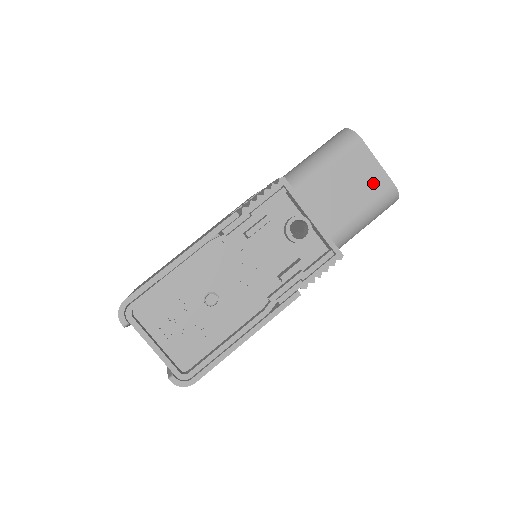
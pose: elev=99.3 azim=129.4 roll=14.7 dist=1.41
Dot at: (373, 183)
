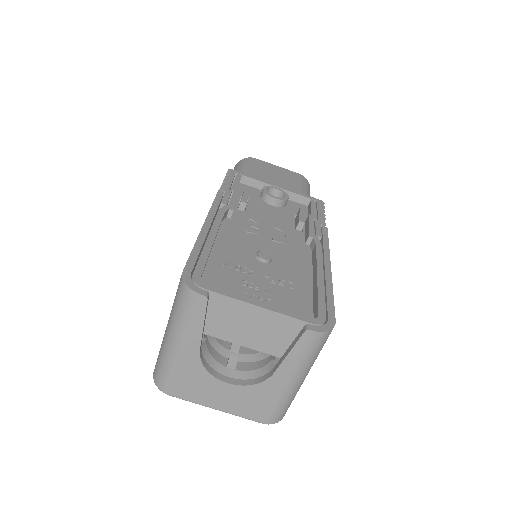
Dot at: (287, 175)
